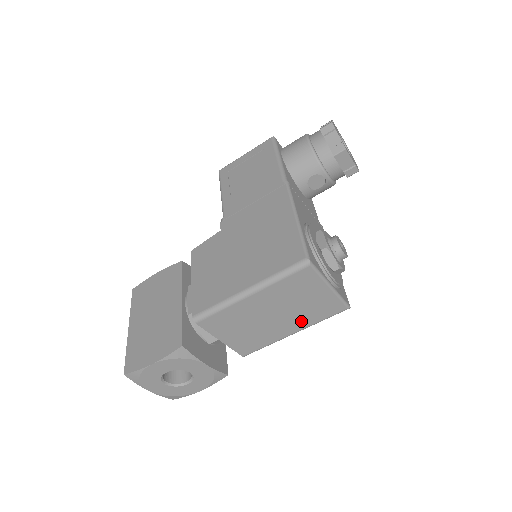
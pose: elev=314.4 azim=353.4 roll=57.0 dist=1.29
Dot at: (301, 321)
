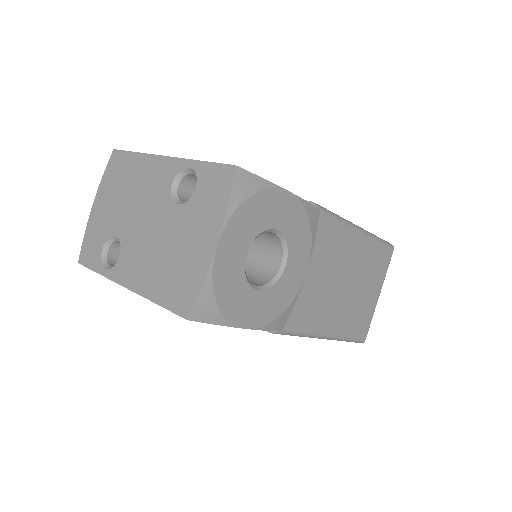
Dot at: (344, 320)
